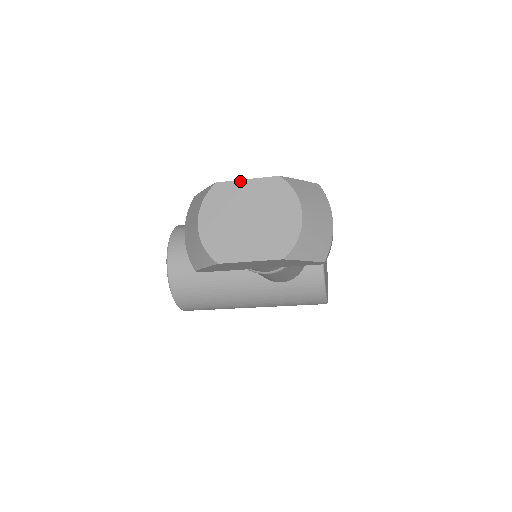
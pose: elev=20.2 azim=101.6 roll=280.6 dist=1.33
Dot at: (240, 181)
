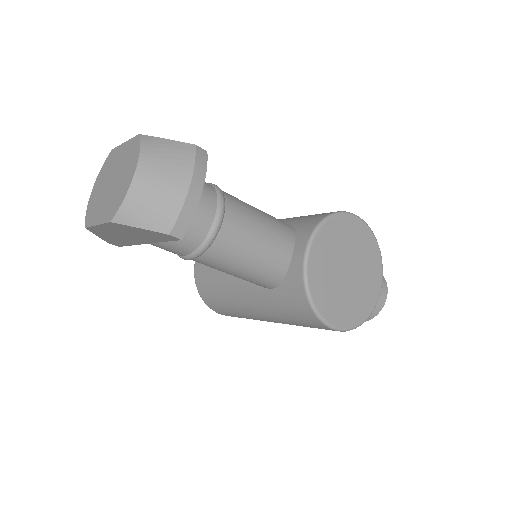
Dot at: (121, 145)
